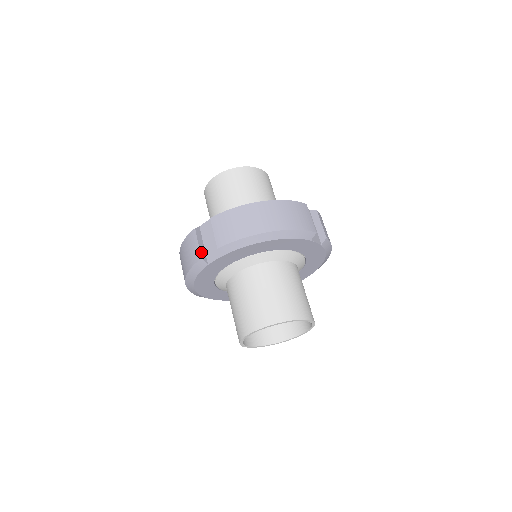
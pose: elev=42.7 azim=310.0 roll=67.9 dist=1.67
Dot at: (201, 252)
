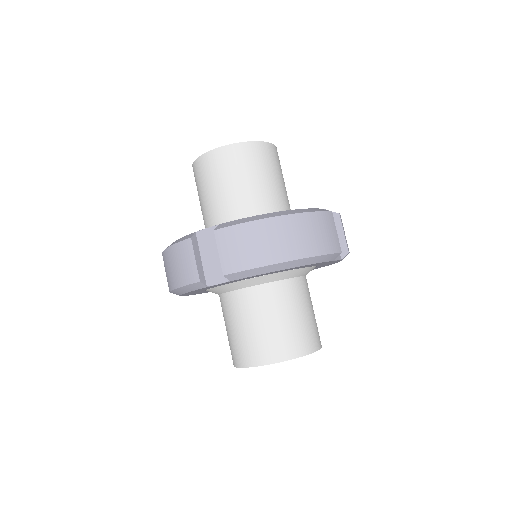
Dot at: (199, 272)
